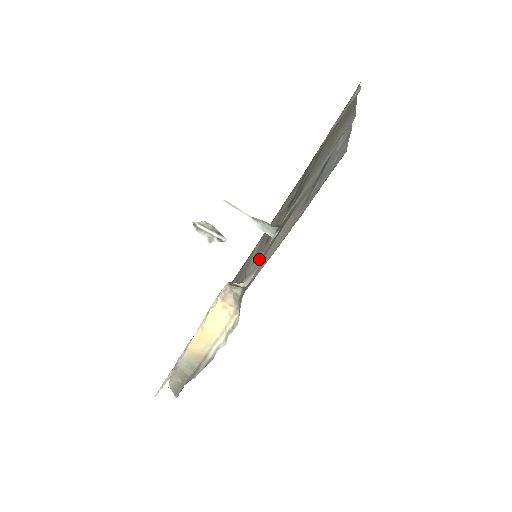
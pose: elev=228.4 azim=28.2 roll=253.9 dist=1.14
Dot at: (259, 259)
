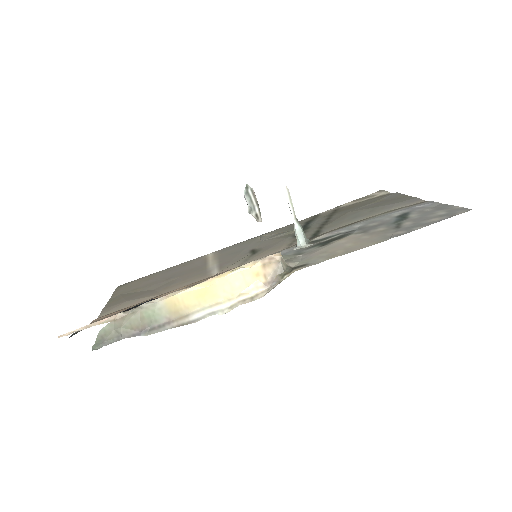
Dot at: occluded
